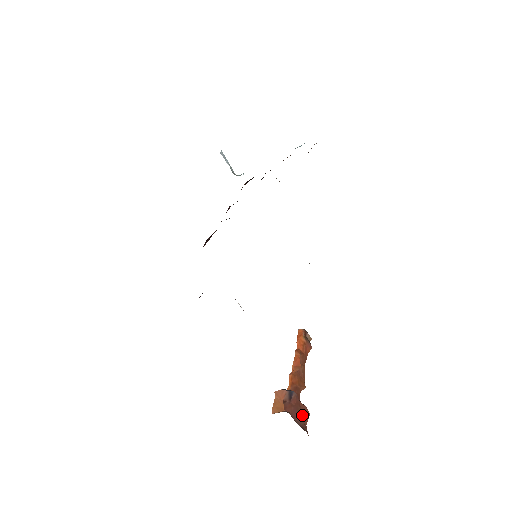
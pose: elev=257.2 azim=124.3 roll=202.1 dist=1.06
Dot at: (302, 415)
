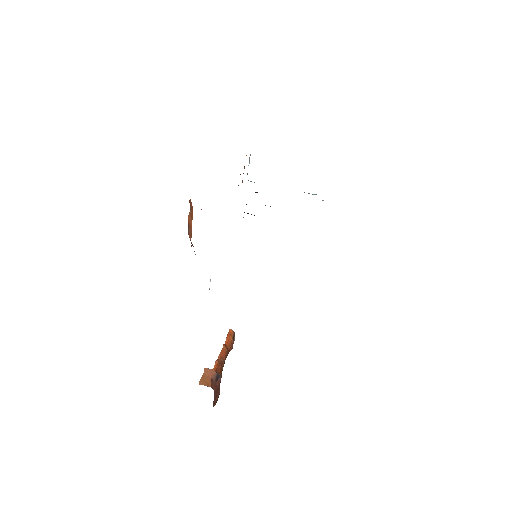
Dot at: (216, 398)
